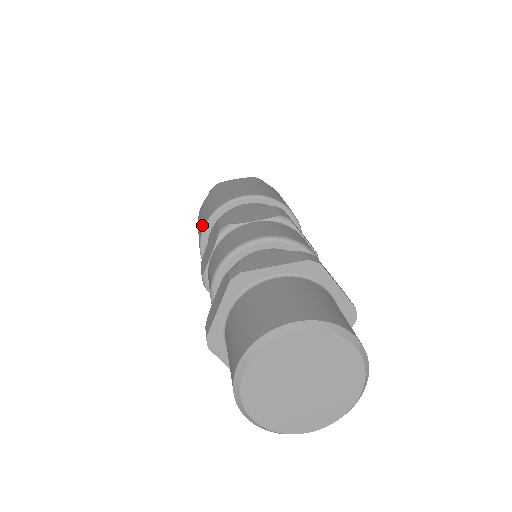
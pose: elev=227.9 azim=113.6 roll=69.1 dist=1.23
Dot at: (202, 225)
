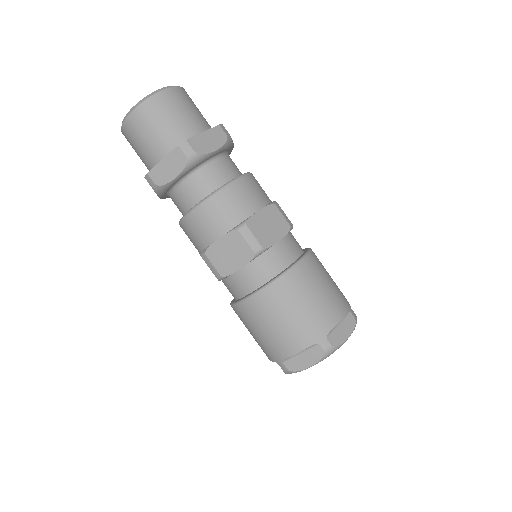
Dot at: occluded
